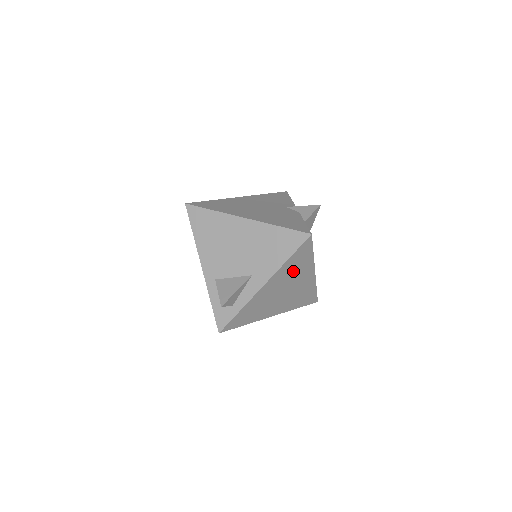
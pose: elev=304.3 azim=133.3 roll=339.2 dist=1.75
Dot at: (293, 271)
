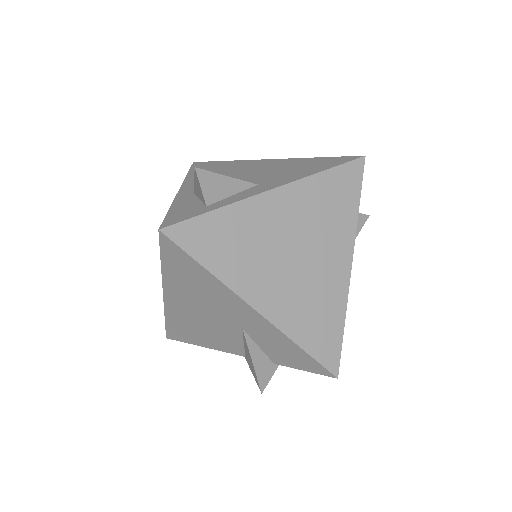
Dot at: (322, 214)
